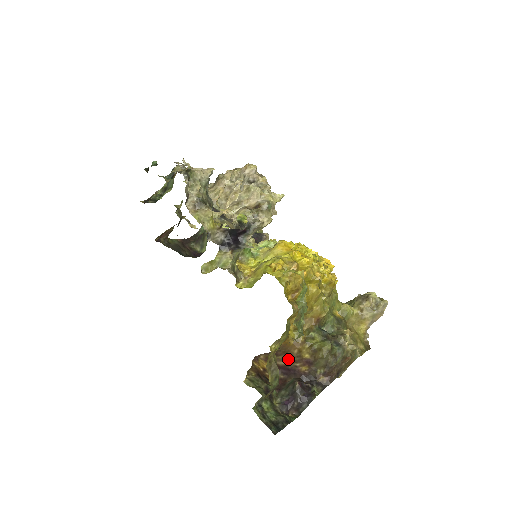
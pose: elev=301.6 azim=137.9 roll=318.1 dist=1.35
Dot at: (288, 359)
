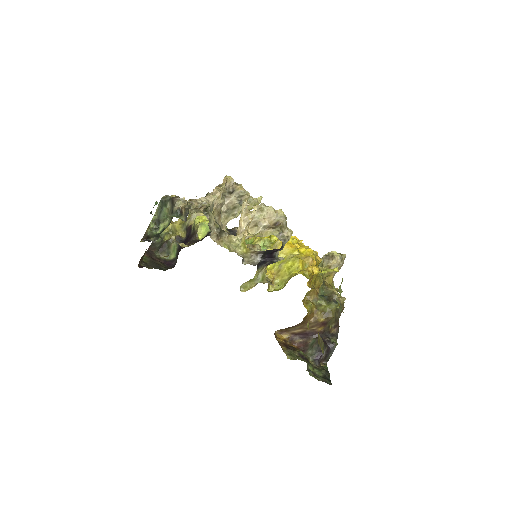
Dot at: (305, 327)
